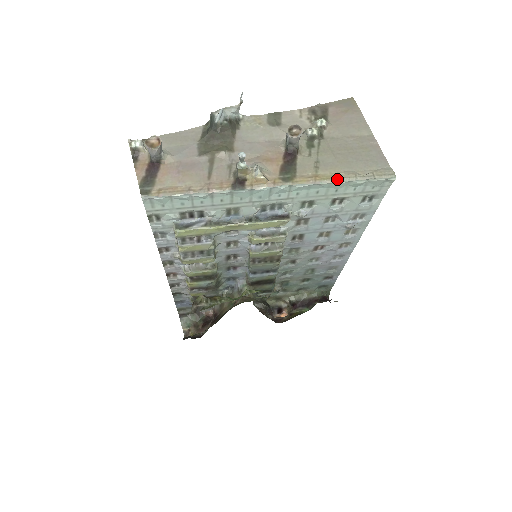
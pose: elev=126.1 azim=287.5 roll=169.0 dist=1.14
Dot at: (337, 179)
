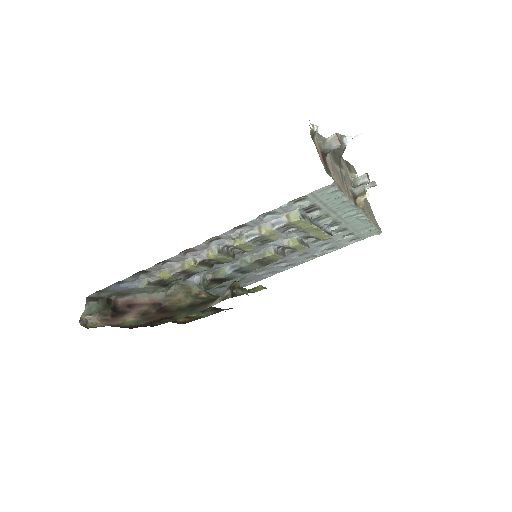
Dot at: (373, 222)
